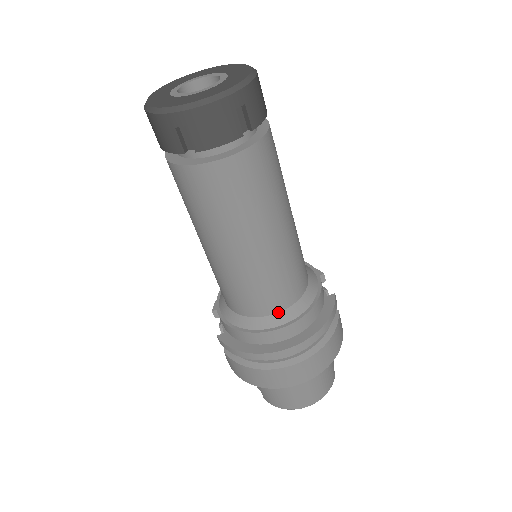
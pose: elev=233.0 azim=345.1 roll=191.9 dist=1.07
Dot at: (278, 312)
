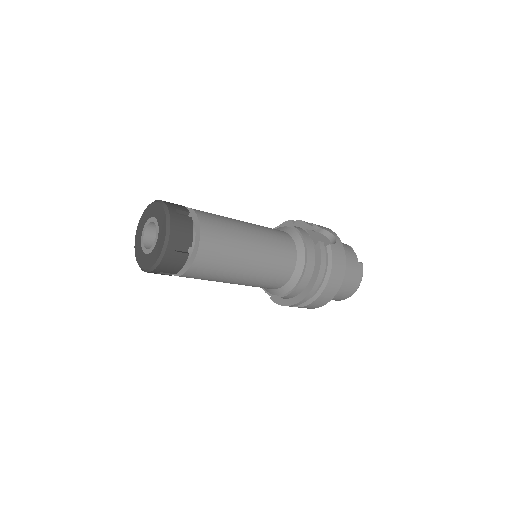
Dot at: (288, 281)
